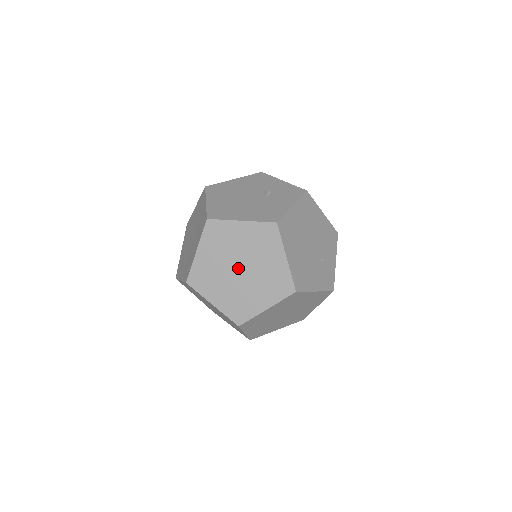
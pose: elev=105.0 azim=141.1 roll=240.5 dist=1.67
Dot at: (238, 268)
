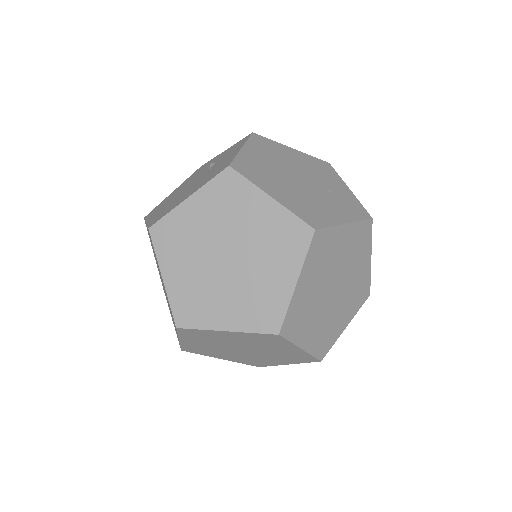
Dot at: (224, 258)
